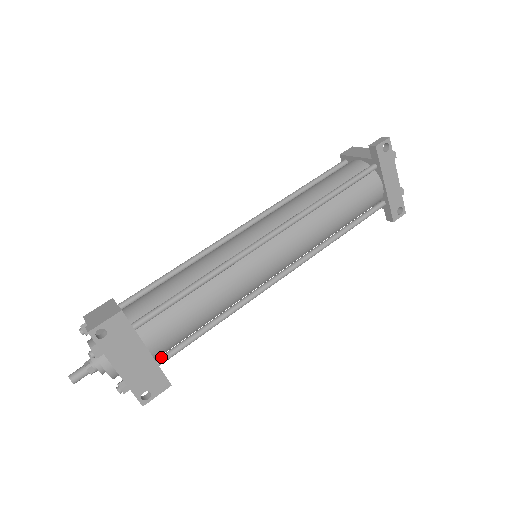
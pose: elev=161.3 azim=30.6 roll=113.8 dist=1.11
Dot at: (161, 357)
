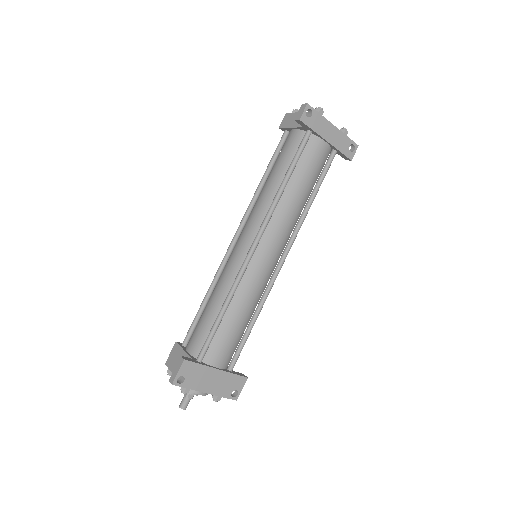
Dot at: (229, 365)
